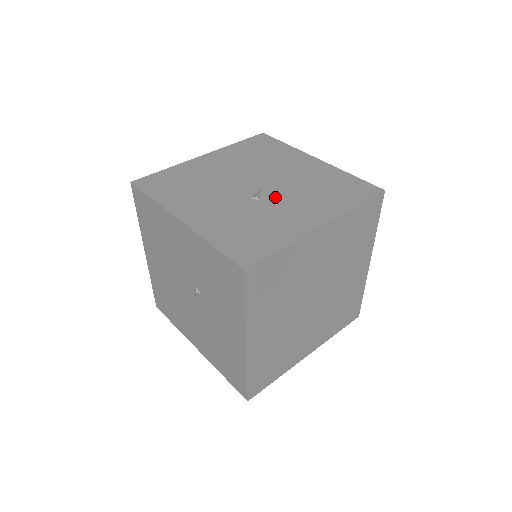
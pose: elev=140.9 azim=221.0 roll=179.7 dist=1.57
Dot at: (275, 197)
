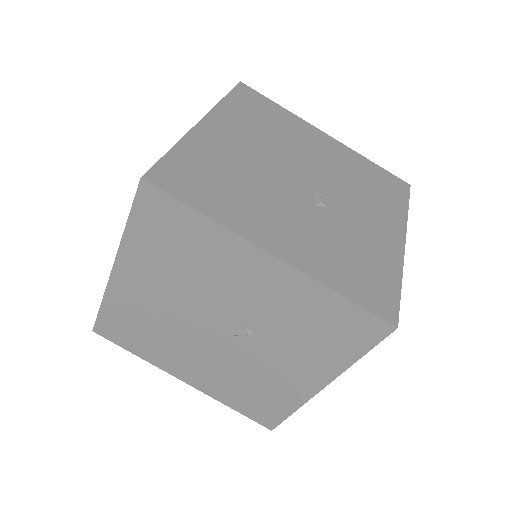
Dot at: (337, 201)
